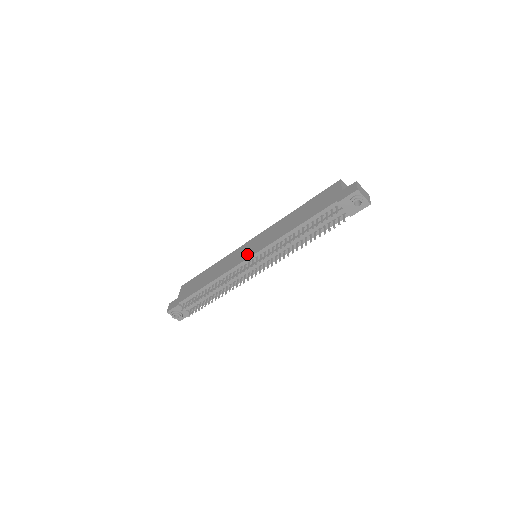
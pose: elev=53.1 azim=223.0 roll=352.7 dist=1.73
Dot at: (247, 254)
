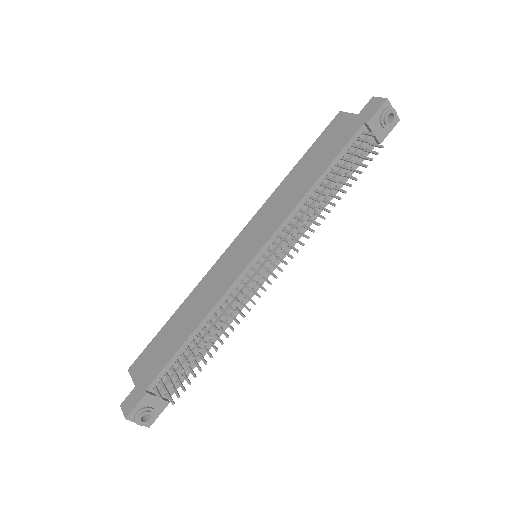
Dot at: (248, 253)
